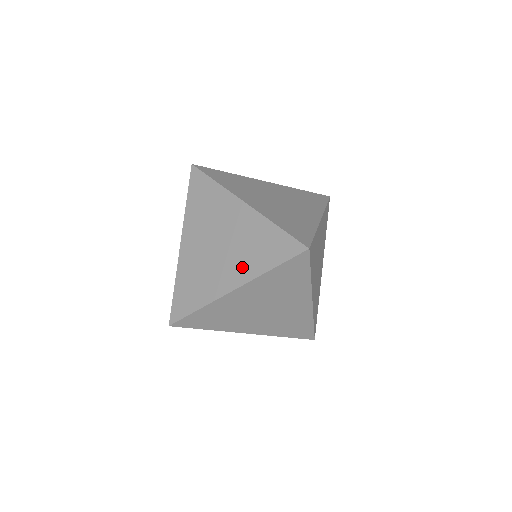
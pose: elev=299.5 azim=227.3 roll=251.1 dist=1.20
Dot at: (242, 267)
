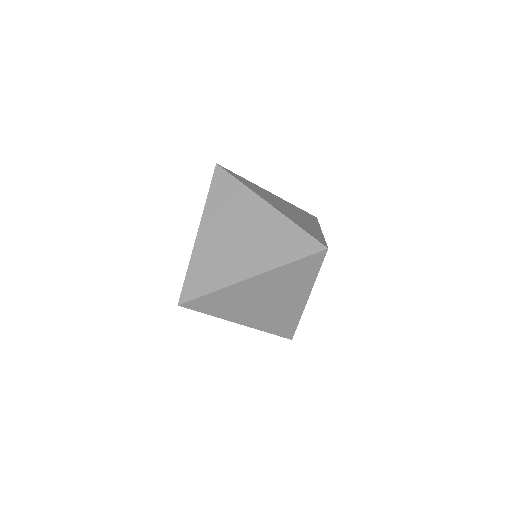
Dot at: (262, 258)
